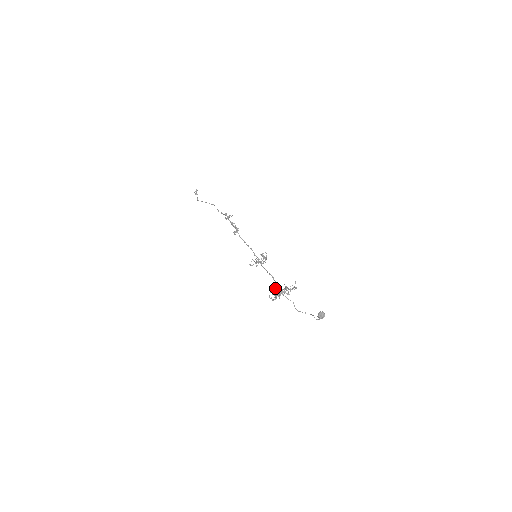
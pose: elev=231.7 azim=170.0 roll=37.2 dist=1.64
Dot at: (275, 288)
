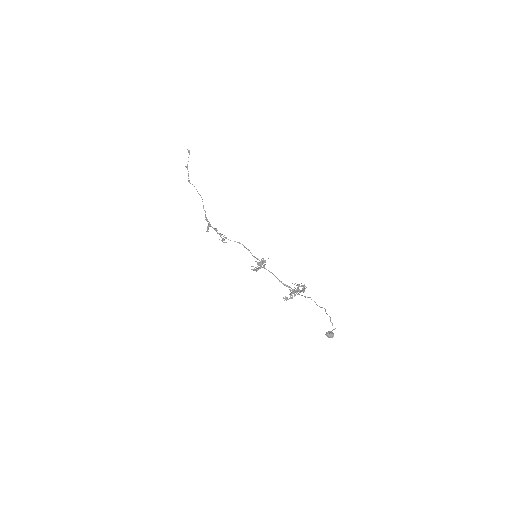
Dot at: occluded
